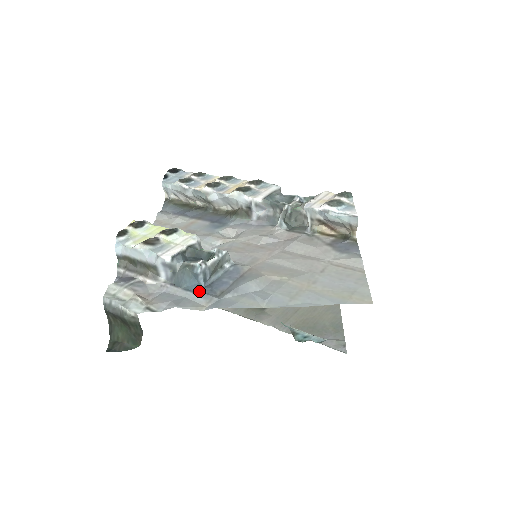
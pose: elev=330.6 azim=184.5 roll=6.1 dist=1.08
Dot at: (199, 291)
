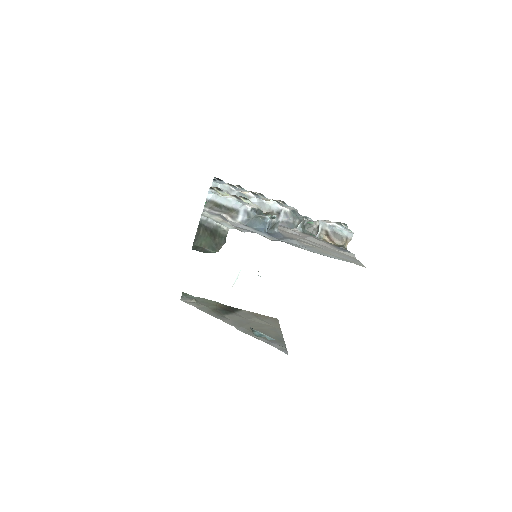
Dot at: (265, 232)
